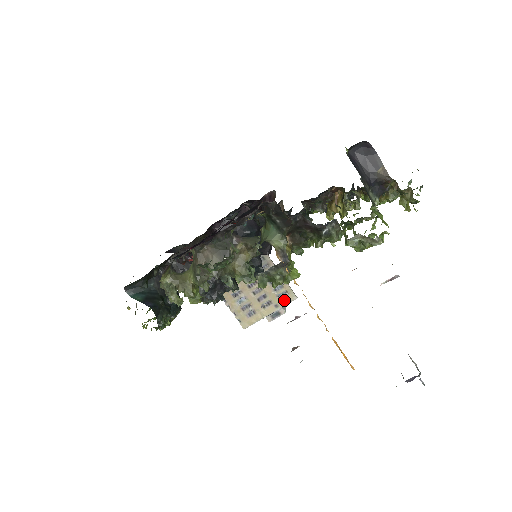
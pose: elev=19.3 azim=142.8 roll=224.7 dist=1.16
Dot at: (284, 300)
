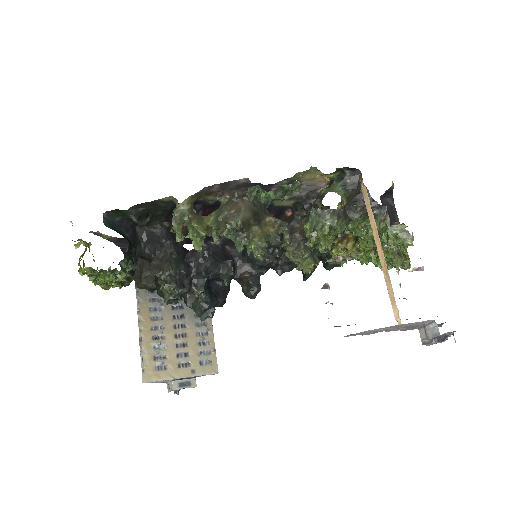
Dot at: (204, 369)
